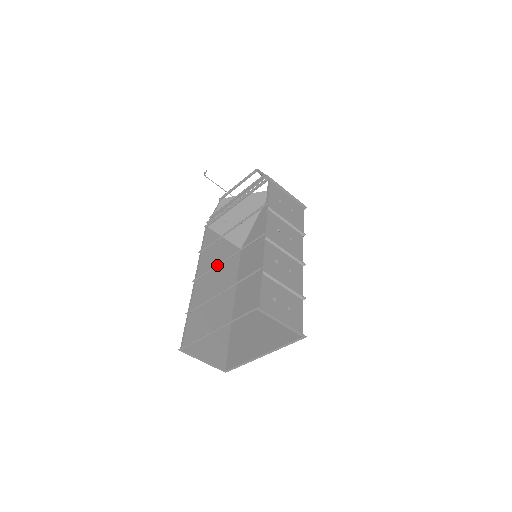
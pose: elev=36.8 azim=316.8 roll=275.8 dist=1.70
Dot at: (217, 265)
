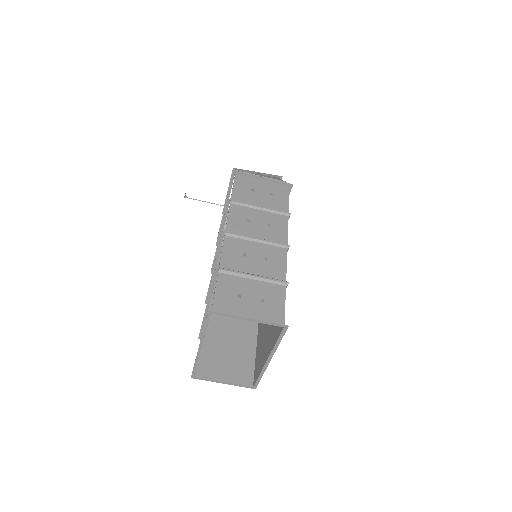
Dot at: (211, 280)
